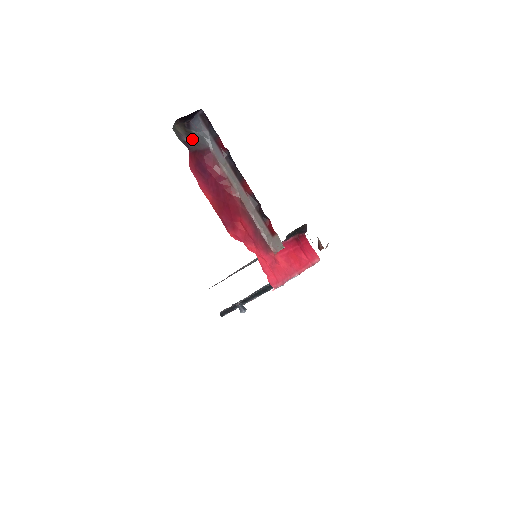
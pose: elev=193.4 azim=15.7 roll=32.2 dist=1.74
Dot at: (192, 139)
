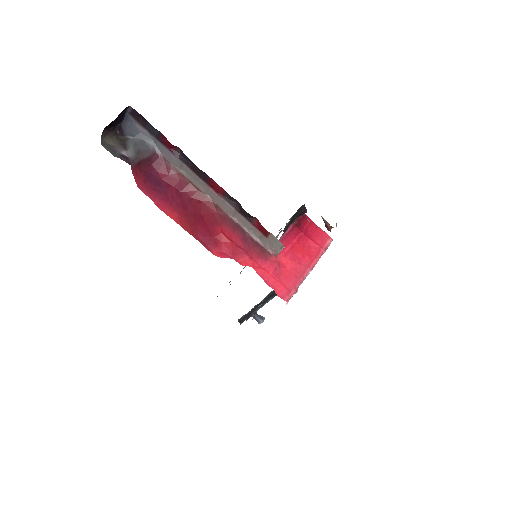
Dot at: (130, 148)
